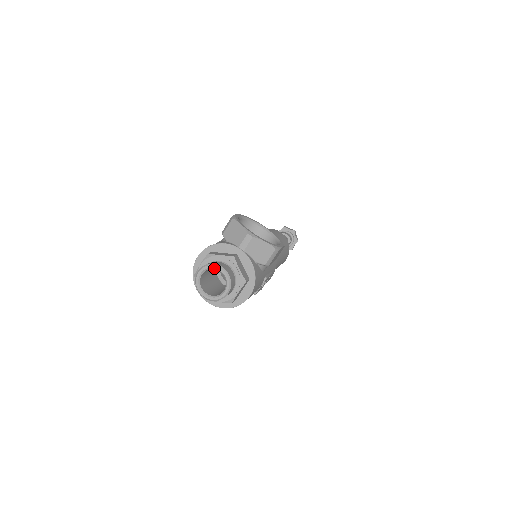
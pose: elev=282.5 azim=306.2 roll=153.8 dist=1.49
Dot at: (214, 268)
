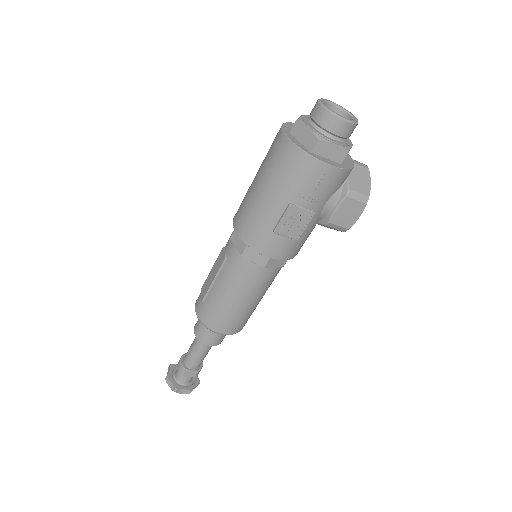
Dot at: (349, 113)
